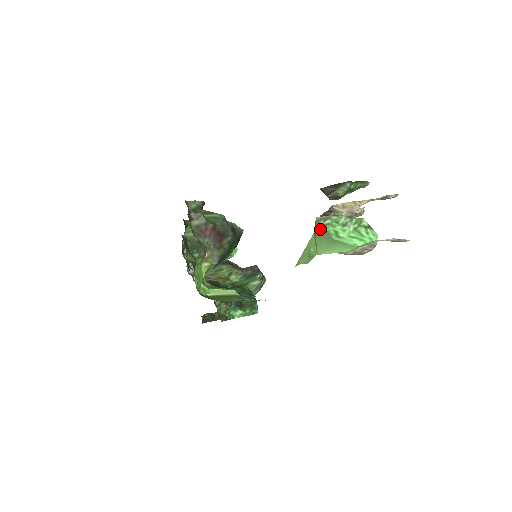
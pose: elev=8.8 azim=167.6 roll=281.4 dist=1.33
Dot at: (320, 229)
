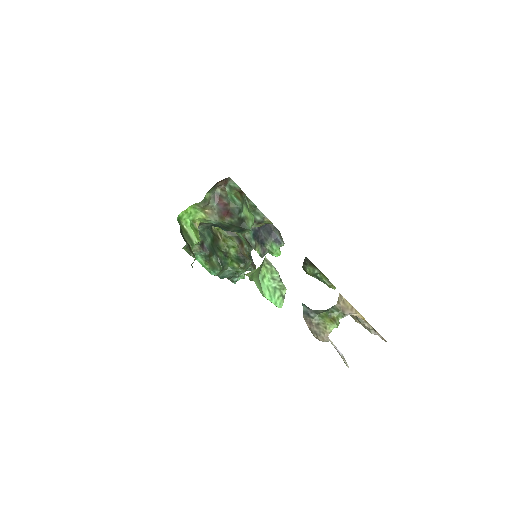
Dot at: (262, 265)
